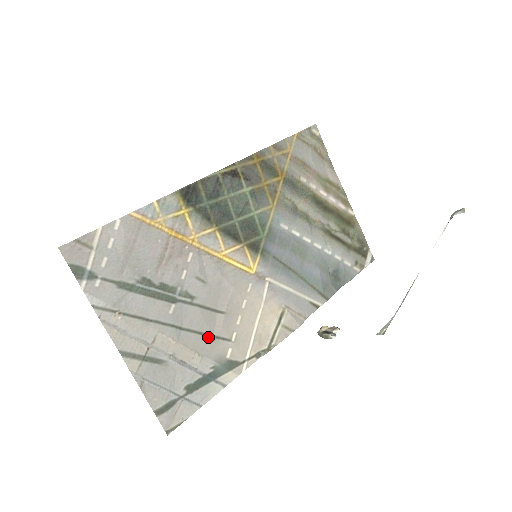
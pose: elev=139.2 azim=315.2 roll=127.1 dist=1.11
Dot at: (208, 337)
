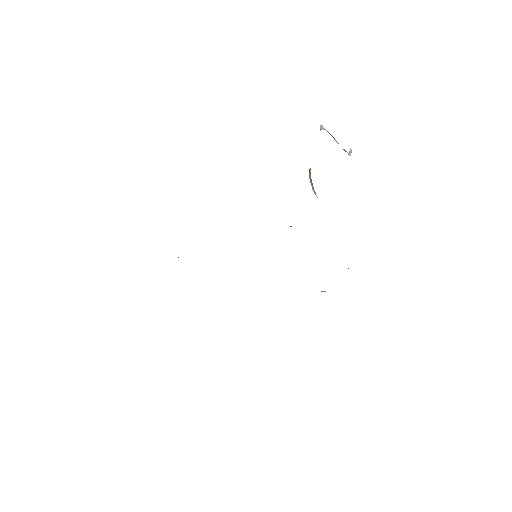
Dot at: occluded
